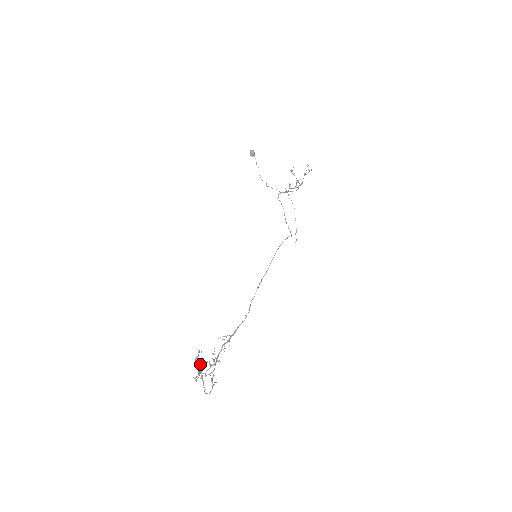
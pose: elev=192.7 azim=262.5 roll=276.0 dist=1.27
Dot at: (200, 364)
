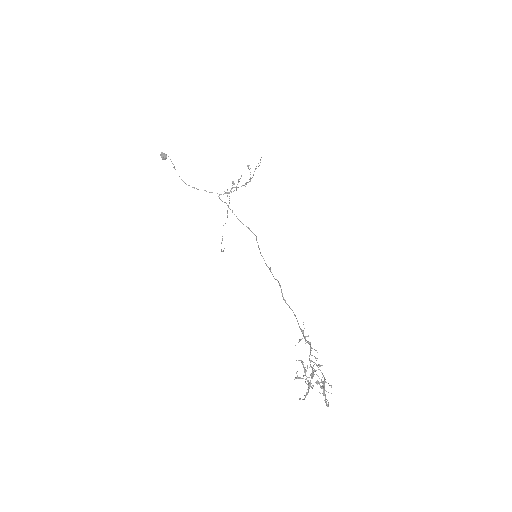
Dot at: occluded
